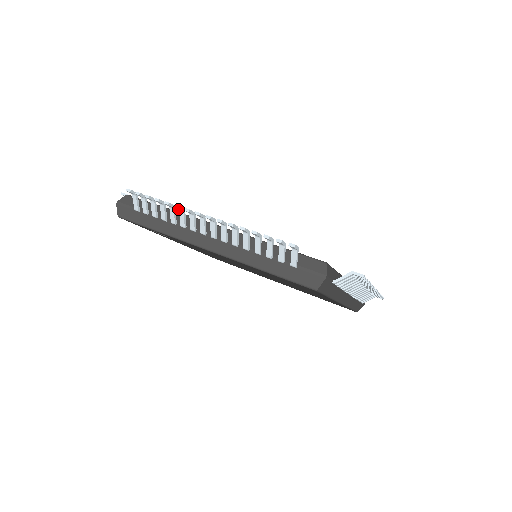
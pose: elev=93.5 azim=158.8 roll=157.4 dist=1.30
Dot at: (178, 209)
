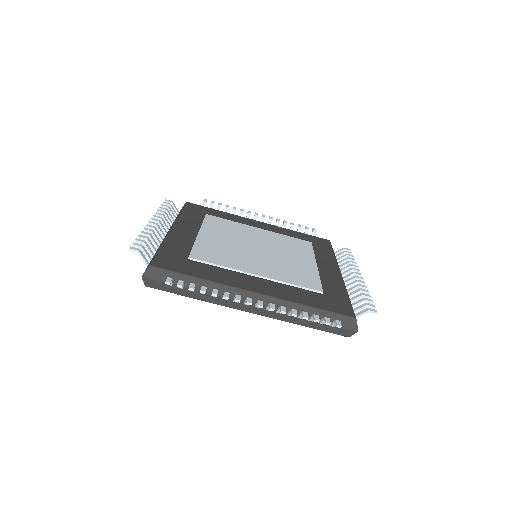
Dot at: (224, 295)
